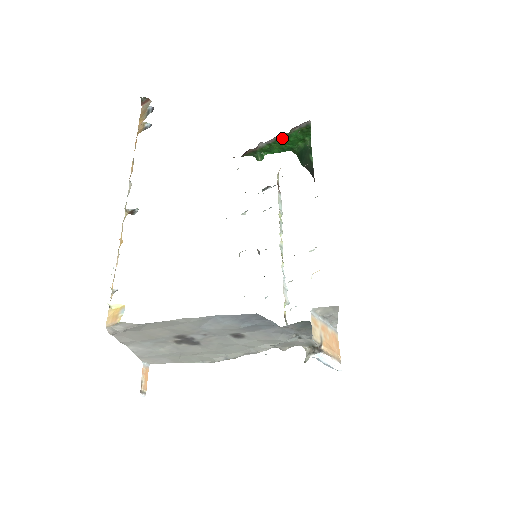
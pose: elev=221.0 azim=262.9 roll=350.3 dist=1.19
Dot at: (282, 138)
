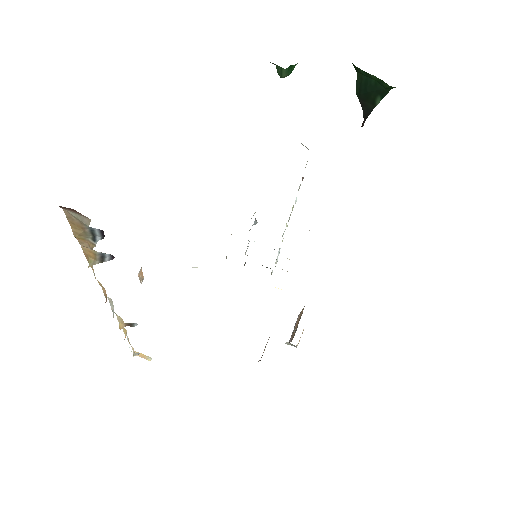
Dot at: occluded
